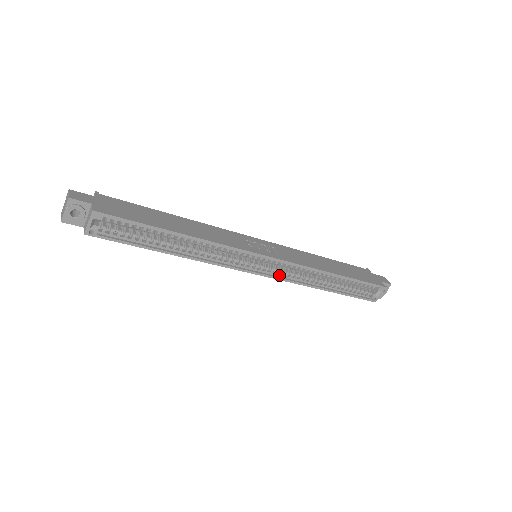
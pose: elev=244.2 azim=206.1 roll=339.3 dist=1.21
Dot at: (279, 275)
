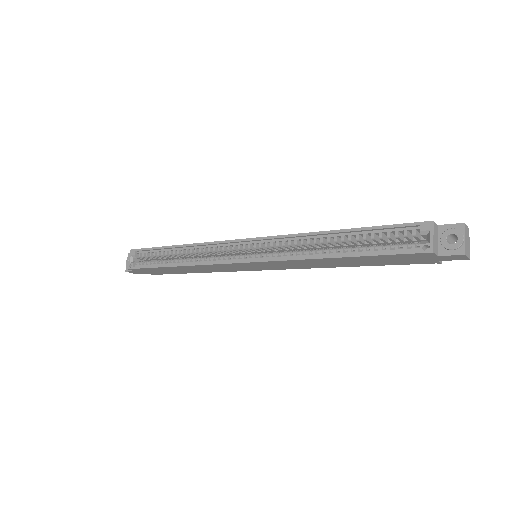
Dot at: (269, 258)
